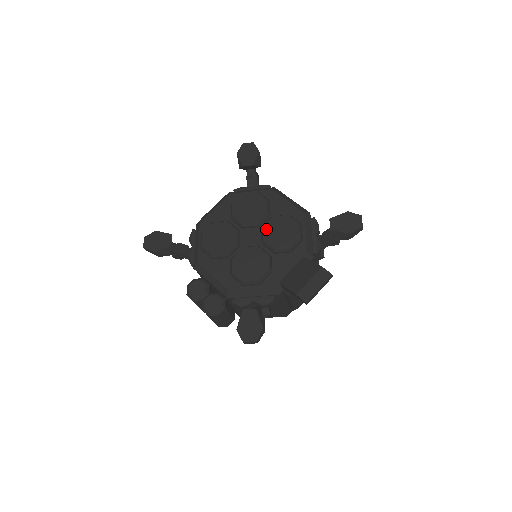
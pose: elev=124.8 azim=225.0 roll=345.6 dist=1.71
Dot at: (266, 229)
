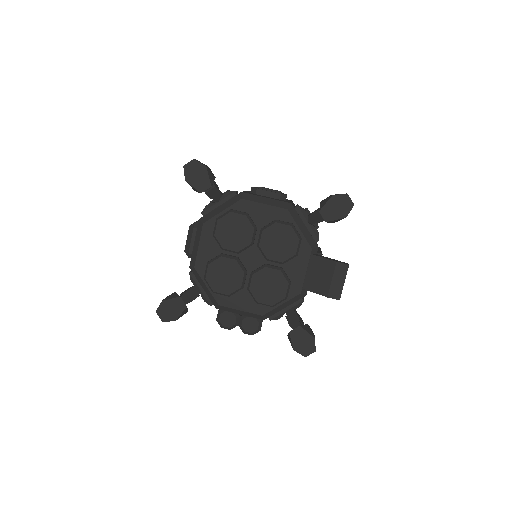
Dot at: (263, 247)
